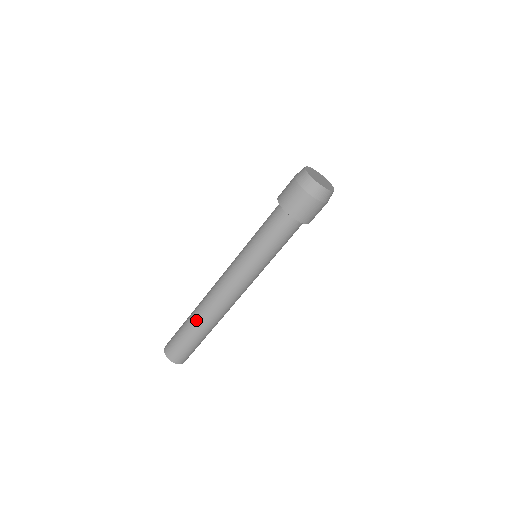
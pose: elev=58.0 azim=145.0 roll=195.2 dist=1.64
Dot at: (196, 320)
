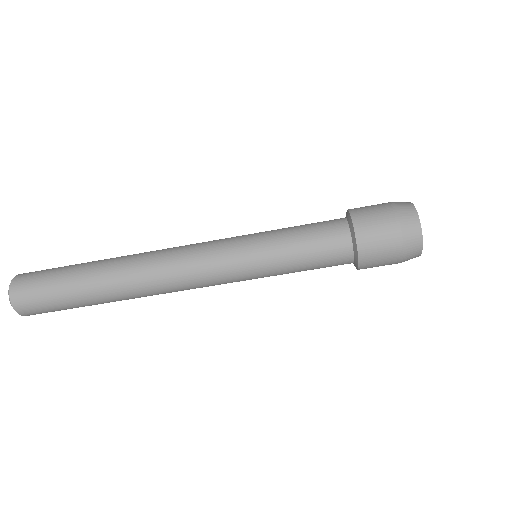
Dot at: (104, 281)
